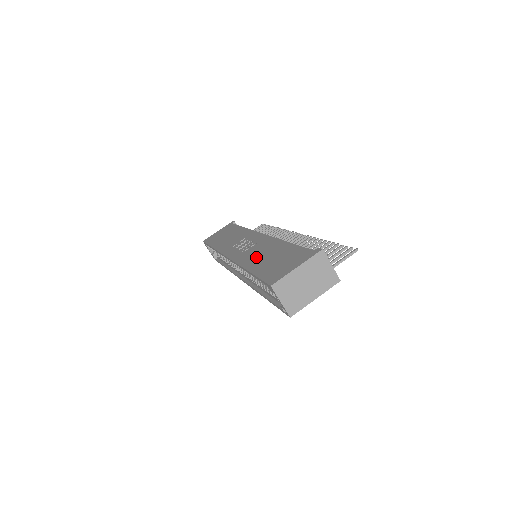
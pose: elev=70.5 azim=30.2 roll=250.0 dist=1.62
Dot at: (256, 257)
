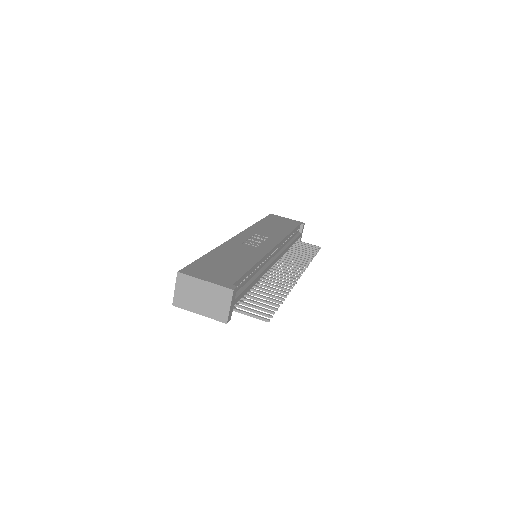
Dot at: (230, 252)
